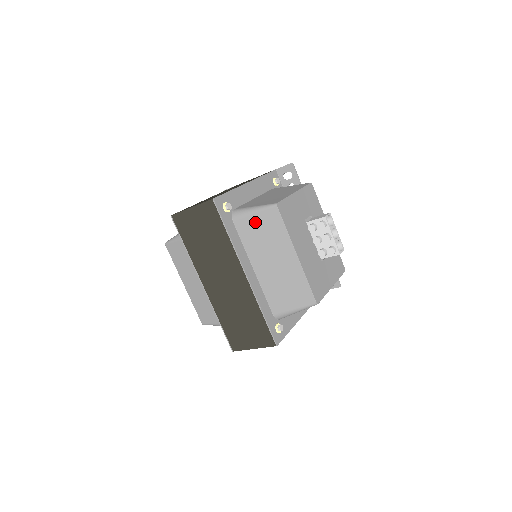
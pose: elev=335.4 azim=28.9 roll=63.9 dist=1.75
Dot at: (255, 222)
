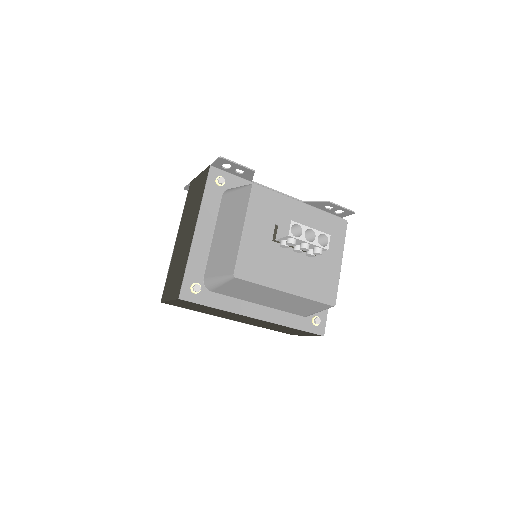
Dot at: (229, 288)
